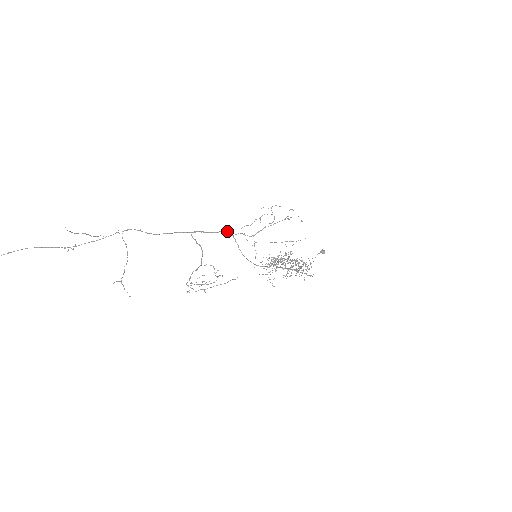
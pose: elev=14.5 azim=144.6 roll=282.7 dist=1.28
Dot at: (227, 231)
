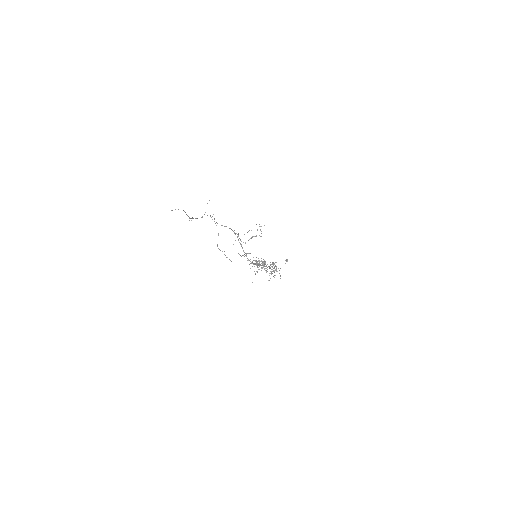
Dot at: (238, 235)
